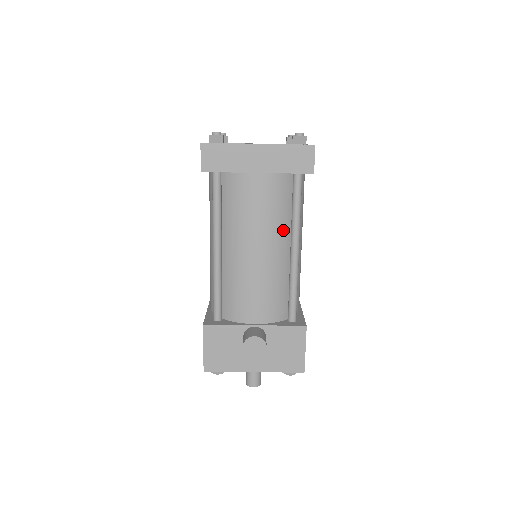
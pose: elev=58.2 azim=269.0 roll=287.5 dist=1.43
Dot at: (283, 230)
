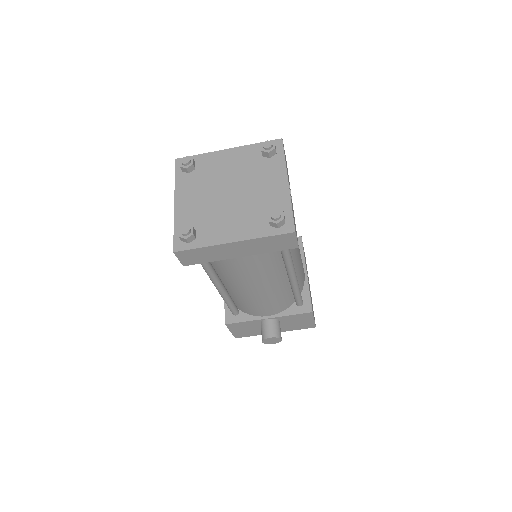
Dot at: (277, 270)
